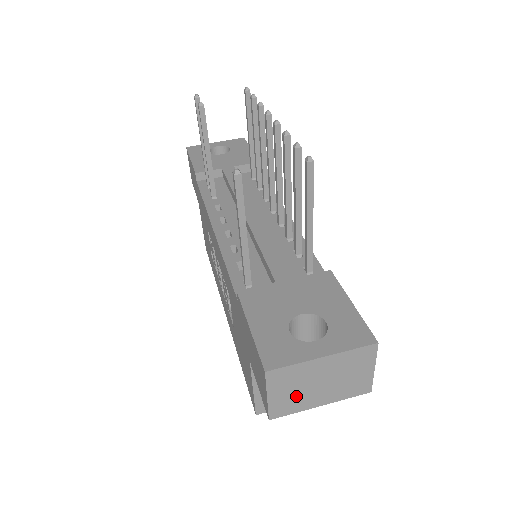
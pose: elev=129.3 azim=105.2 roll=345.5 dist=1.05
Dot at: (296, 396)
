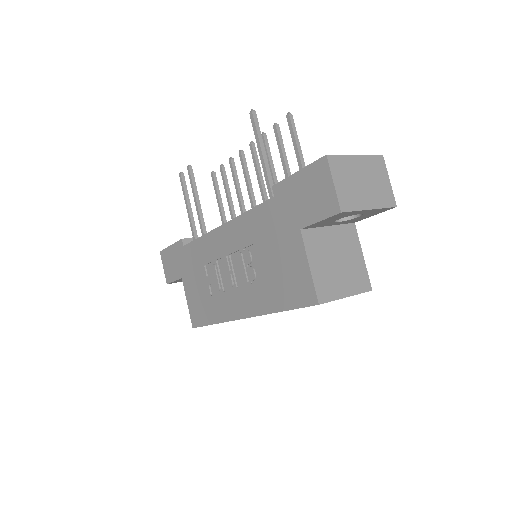
Dot at: (351, 191)
